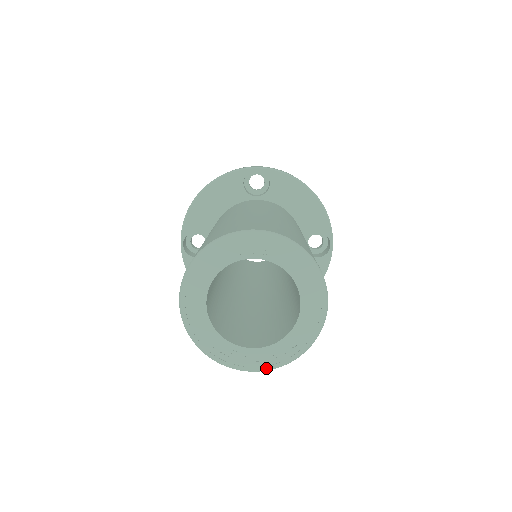
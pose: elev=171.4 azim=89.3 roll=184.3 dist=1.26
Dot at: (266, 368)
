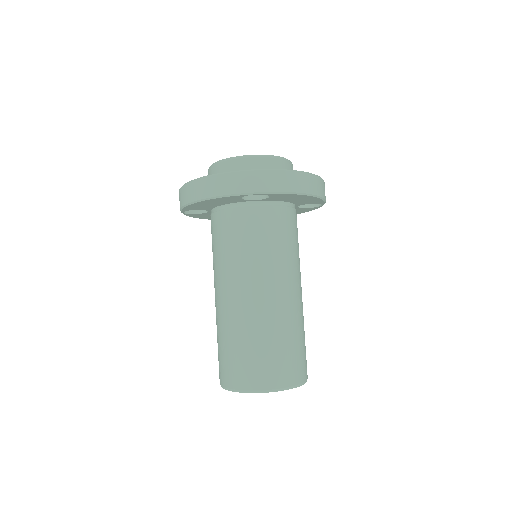
Dot at: occluded
